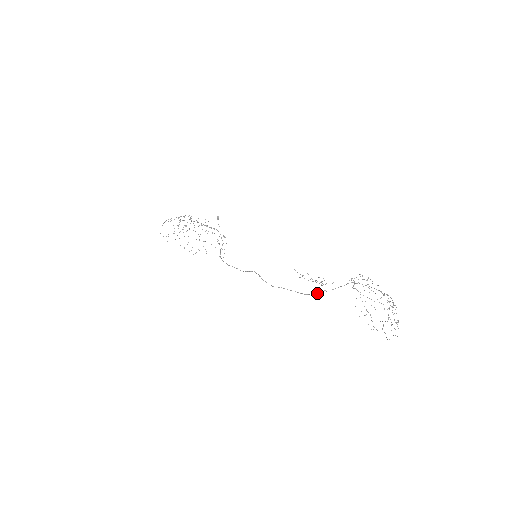
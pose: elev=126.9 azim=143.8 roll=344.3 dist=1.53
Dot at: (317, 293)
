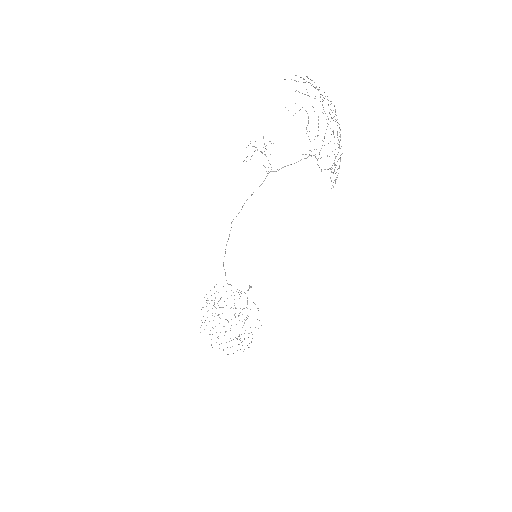
Dot at: occluded
